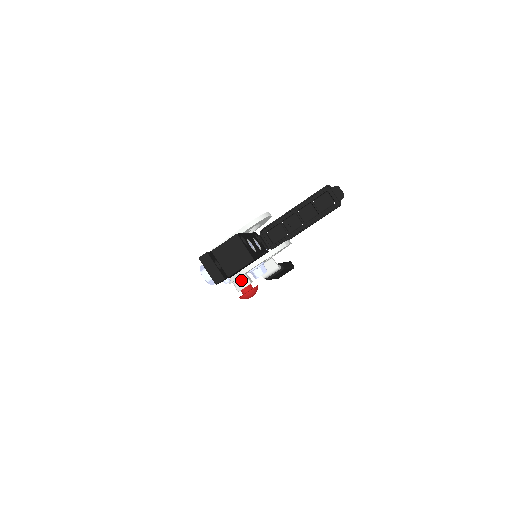
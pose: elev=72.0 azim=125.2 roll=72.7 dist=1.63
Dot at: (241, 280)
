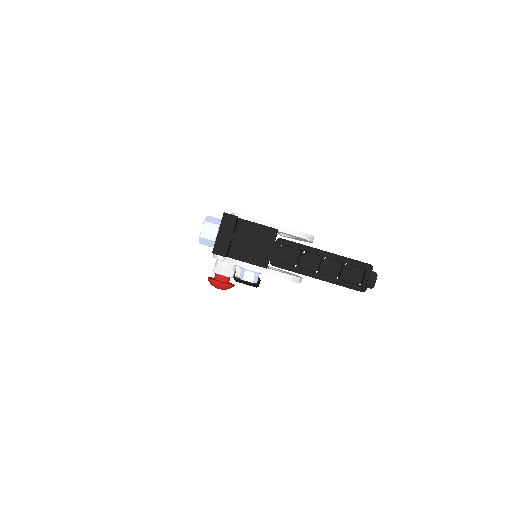
Dot at: (228, 266)
